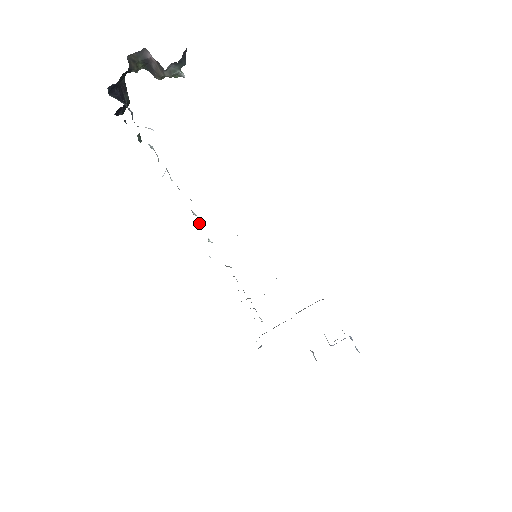
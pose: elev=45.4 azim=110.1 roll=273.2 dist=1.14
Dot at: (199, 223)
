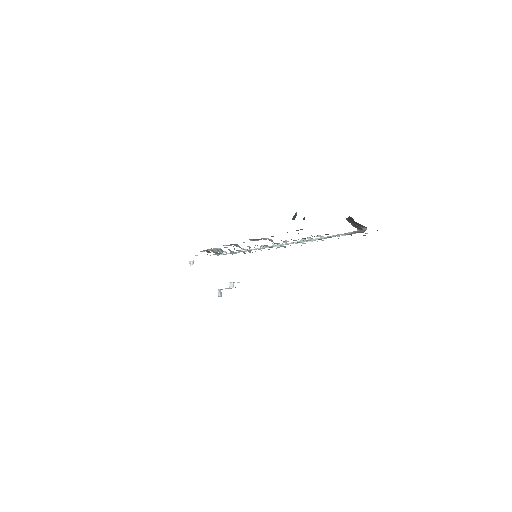
Dot at: (256, 240)
